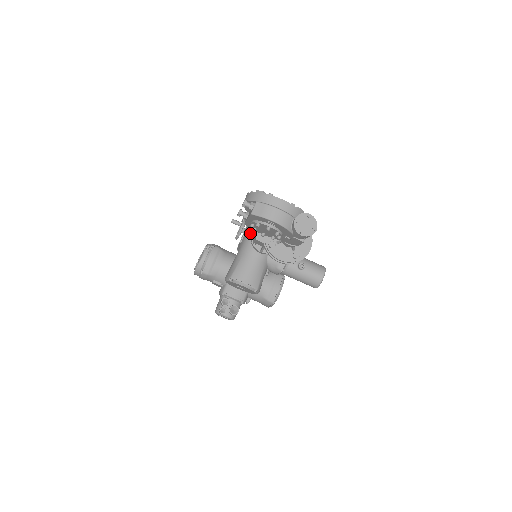
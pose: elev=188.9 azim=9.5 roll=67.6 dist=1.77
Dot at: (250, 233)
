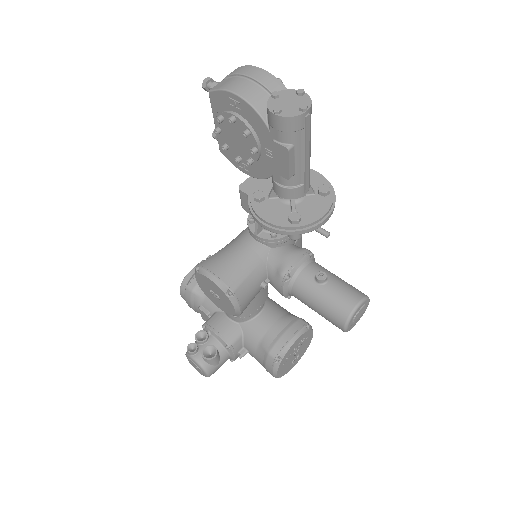
Dot at: occluded
